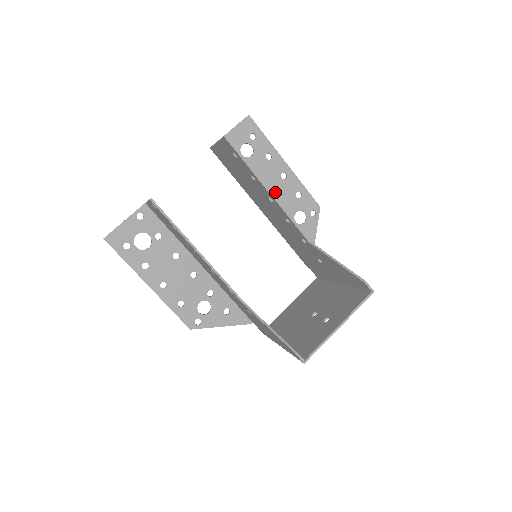
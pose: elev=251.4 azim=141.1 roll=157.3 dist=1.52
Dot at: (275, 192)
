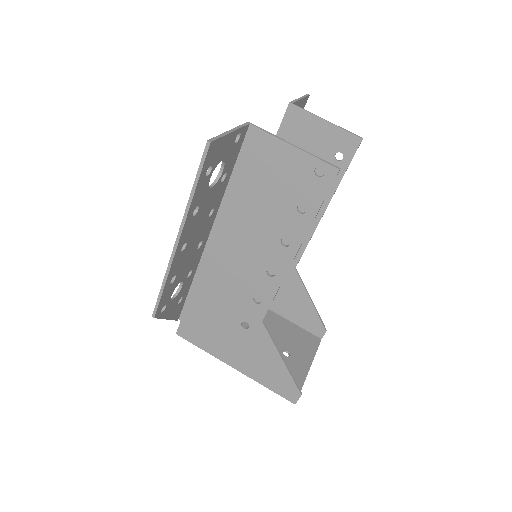
Dot at: occluded
